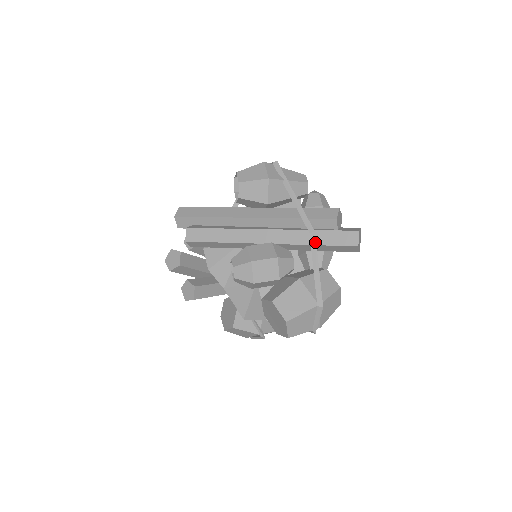
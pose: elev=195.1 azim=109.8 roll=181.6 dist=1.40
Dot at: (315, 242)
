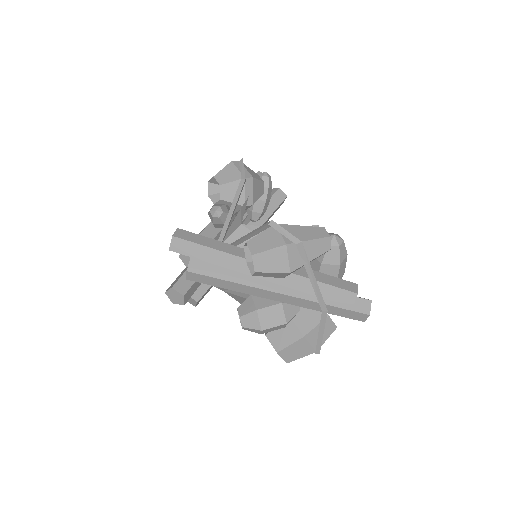
Dot at: (325, 318)
